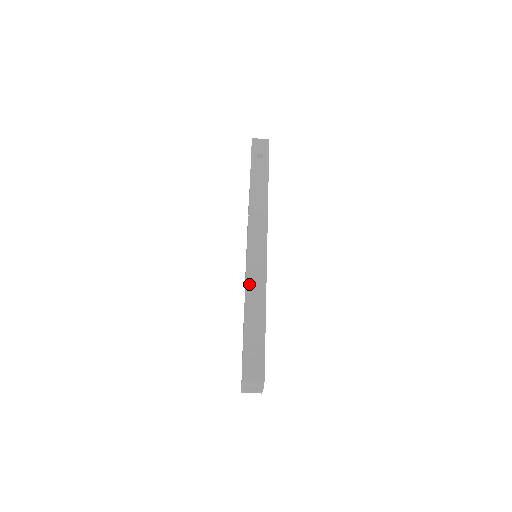
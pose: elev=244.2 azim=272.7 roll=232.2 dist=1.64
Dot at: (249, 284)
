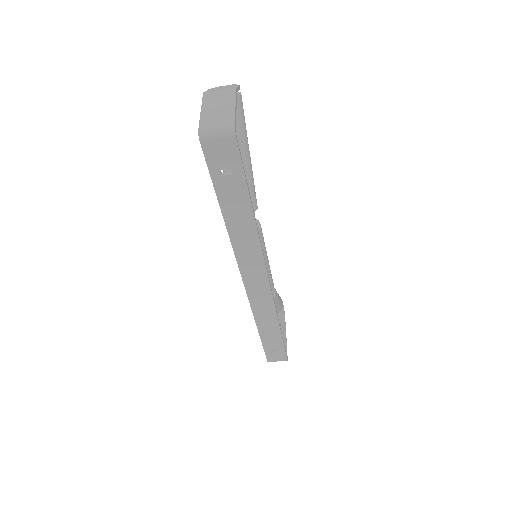
Dot at: (257, 315)
